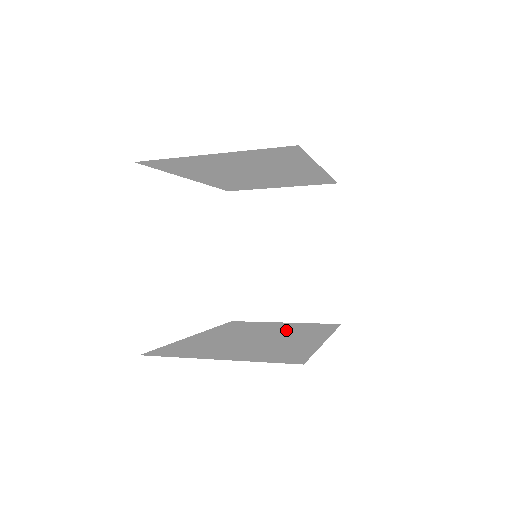
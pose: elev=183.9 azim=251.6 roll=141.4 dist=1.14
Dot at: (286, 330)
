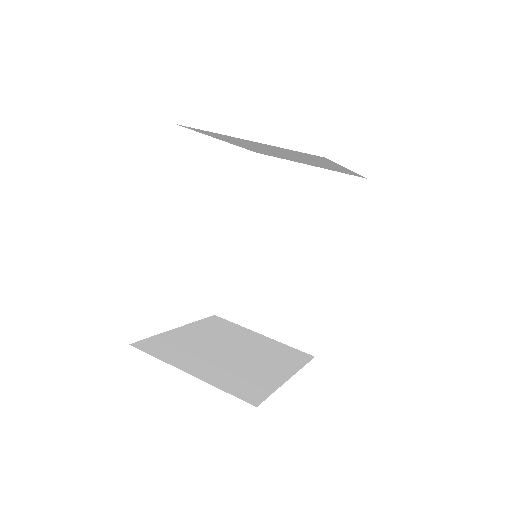
Dot at: (309, 219)
